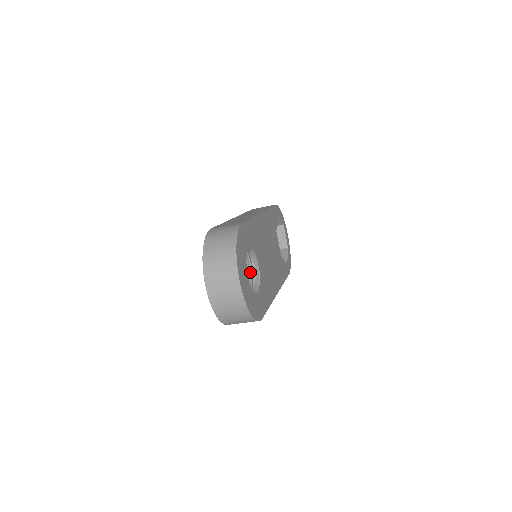
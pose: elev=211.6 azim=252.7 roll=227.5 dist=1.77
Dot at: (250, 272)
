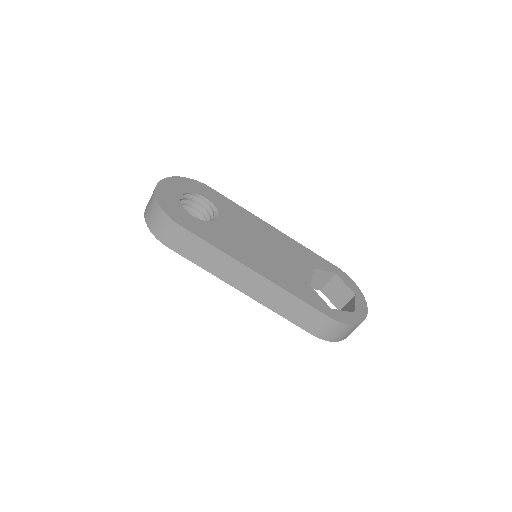
Dot at: occluded
